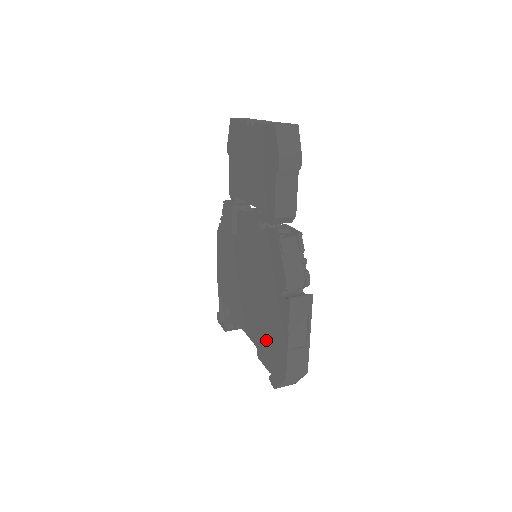
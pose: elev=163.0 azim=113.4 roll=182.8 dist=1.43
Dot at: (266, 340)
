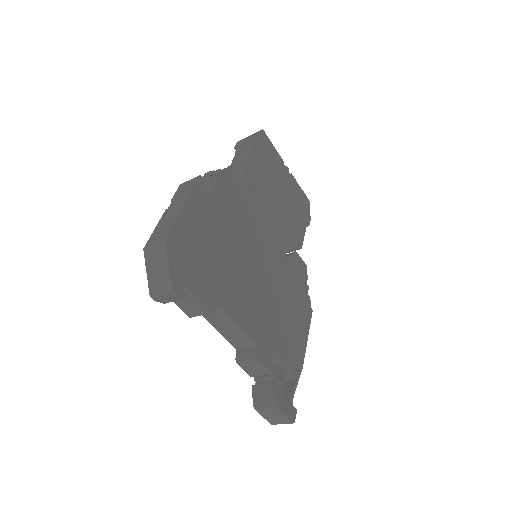
Dot at: occluded
